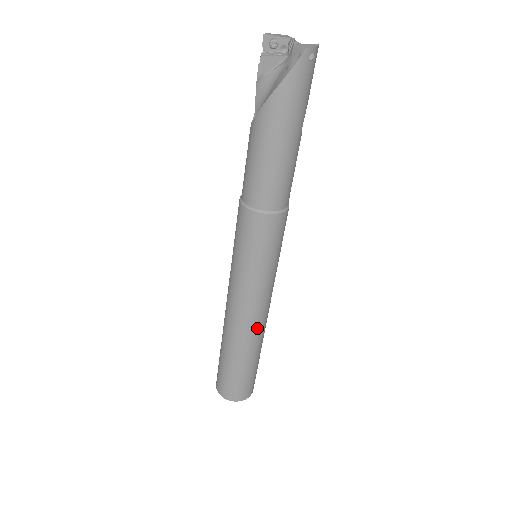
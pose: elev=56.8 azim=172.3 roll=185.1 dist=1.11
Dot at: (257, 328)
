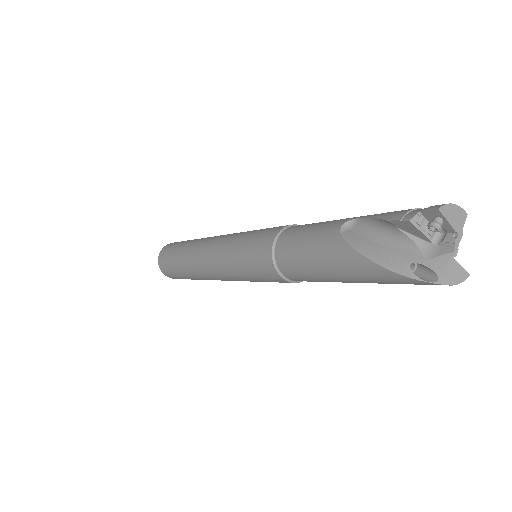
Dot at: occluded
